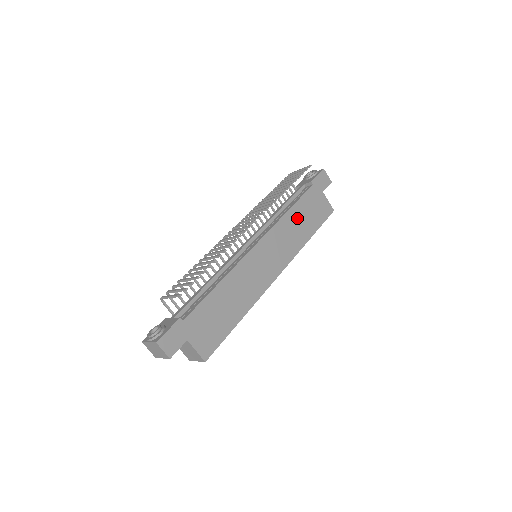
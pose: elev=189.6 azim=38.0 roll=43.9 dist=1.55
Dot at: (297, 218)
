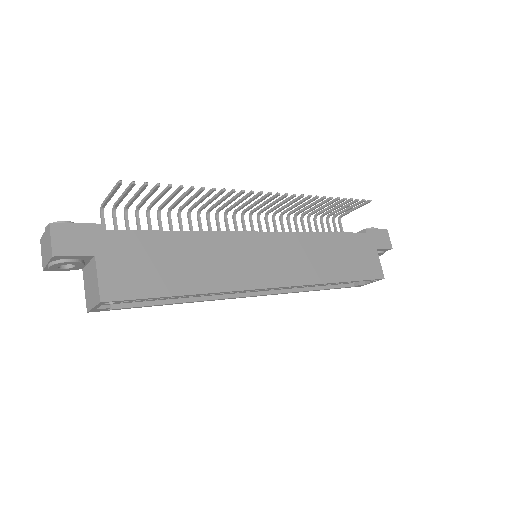
Dot at: (330, 248)
